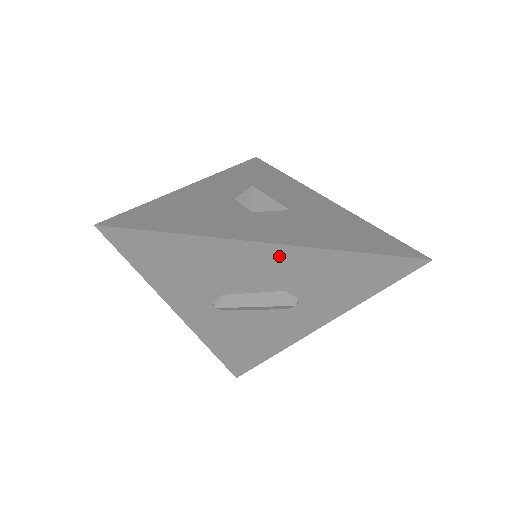
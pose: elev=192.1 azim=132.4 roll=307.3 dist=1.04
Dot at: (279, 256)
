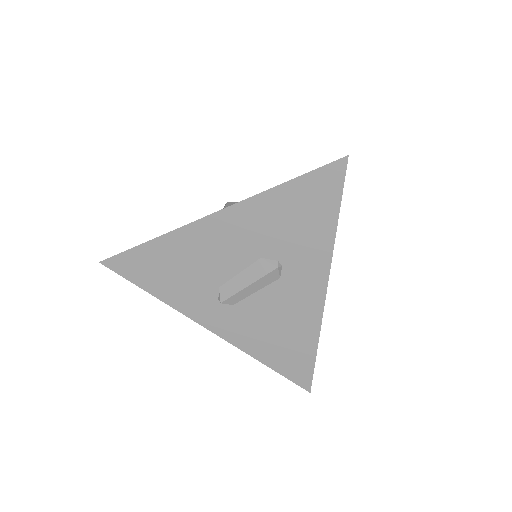
Dot at: (227, 223)
